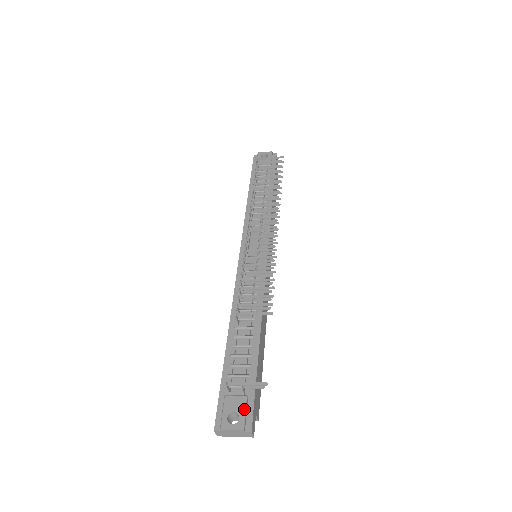
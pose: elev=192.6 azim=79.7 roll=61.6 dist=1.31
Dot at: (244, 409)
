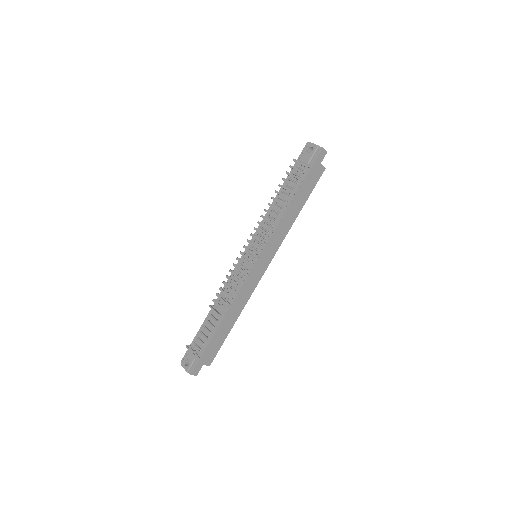
Dot at: (192, 362)
